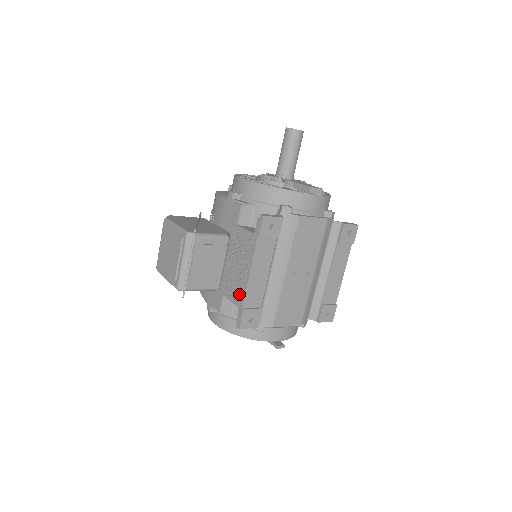
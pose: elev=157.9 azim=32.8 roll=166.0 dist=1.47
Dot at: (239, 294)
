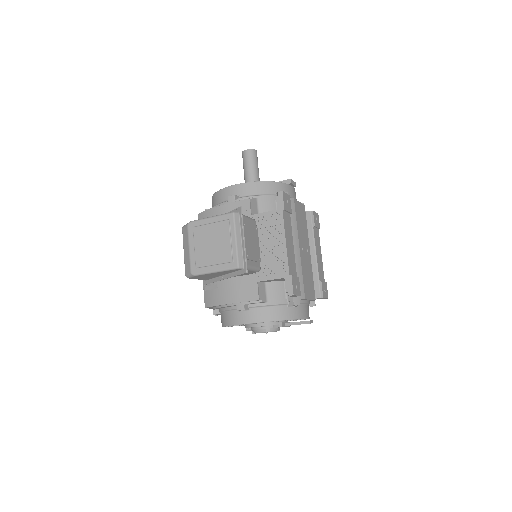
Dot at: (280, 267)
